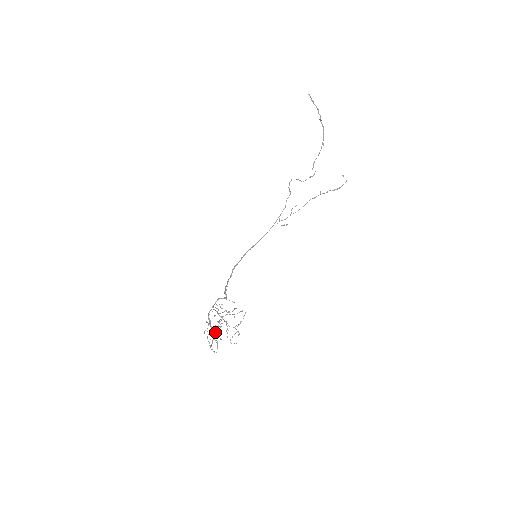
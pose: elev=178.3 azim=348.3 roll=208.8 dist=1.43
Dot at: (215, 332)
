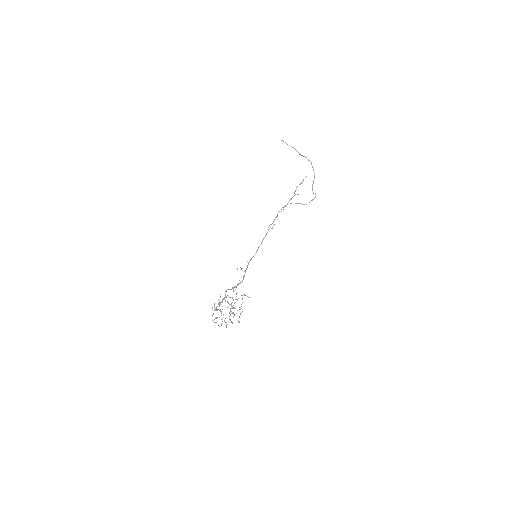
Dot at: (229, 319)
